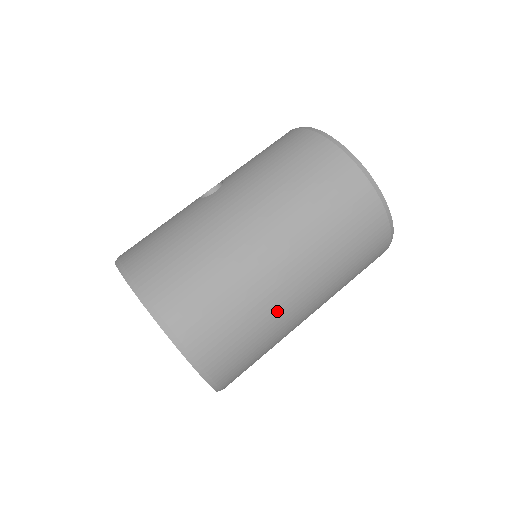
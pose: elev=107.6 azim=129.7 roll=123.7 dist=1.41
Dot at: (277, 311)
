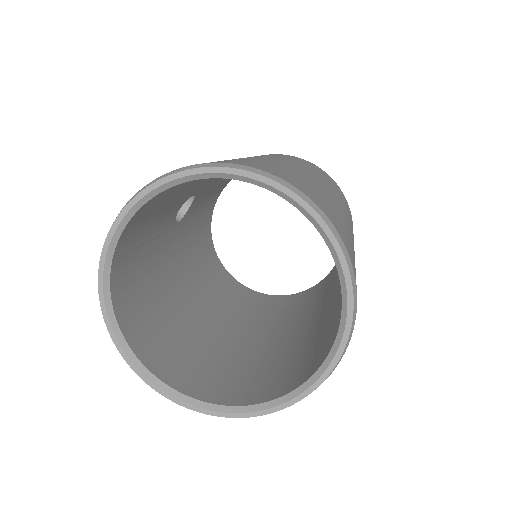
Dot at: (331, 199)
